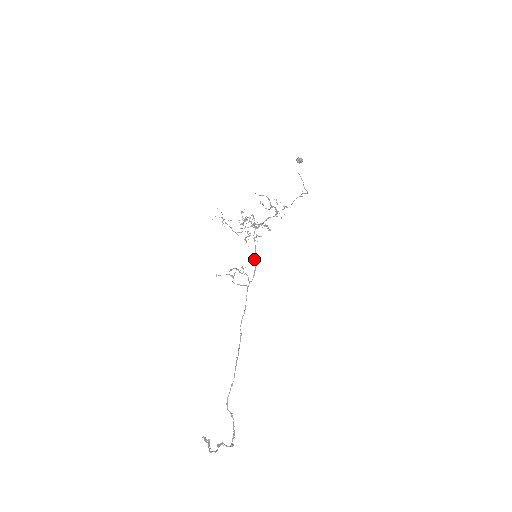
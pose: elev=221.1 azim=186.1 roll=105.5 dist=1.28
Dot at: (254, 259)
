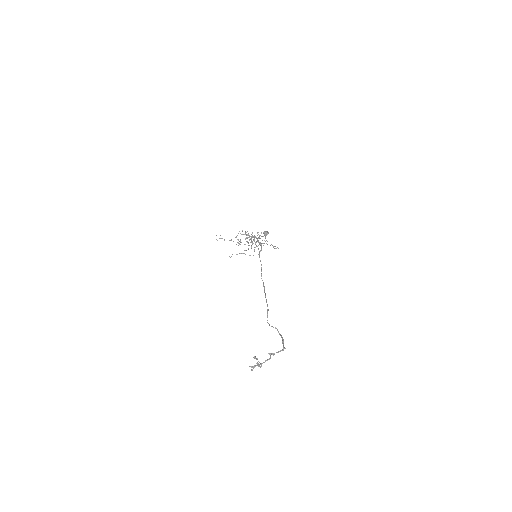
Dot at: (258, 242)
